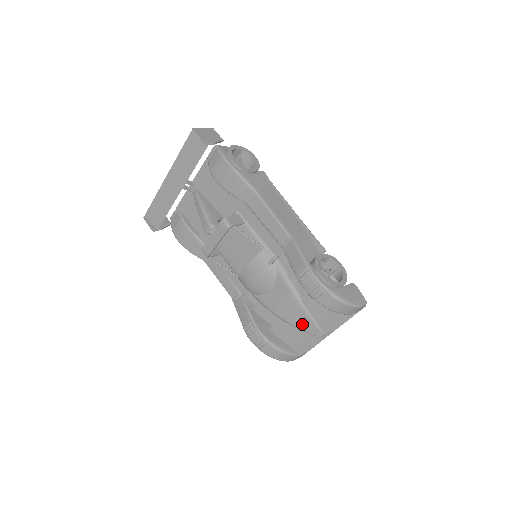
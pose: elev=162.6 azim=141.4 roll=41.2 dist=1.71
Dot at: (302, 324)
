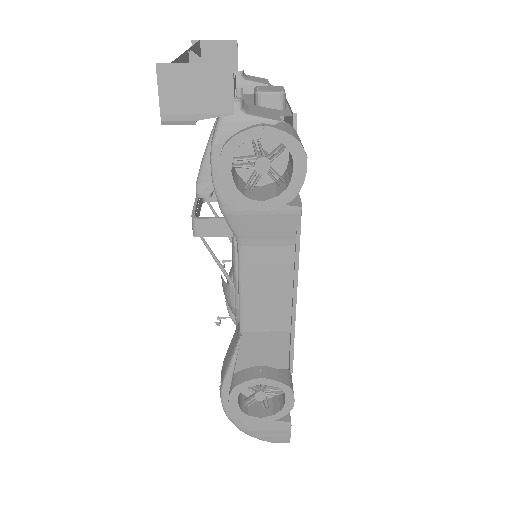
Dot at: occluded
